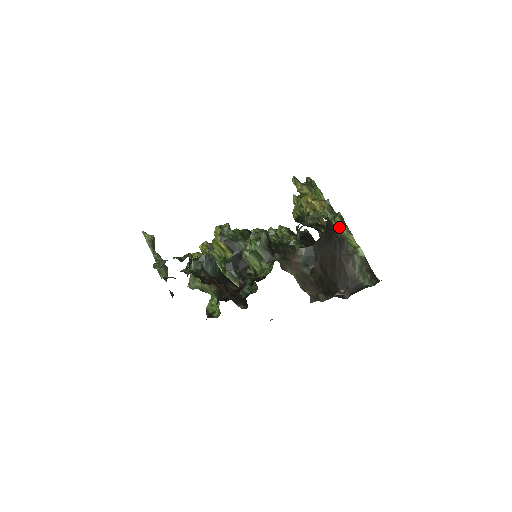
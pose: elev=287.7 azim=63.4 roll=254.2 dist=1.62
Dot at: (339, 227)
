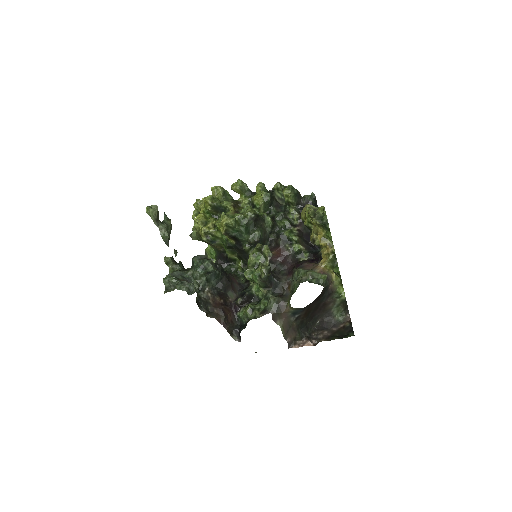
Dot at: (335, 273)
